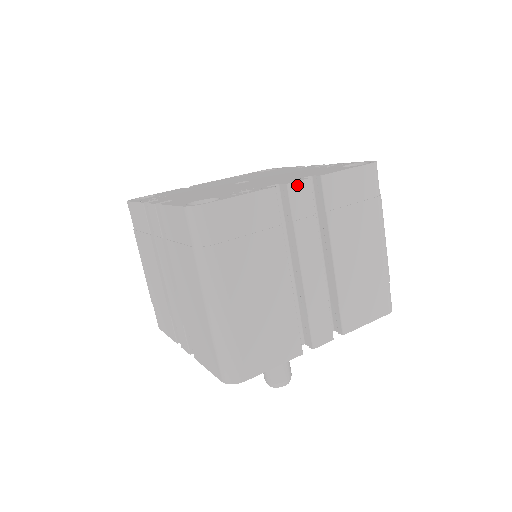
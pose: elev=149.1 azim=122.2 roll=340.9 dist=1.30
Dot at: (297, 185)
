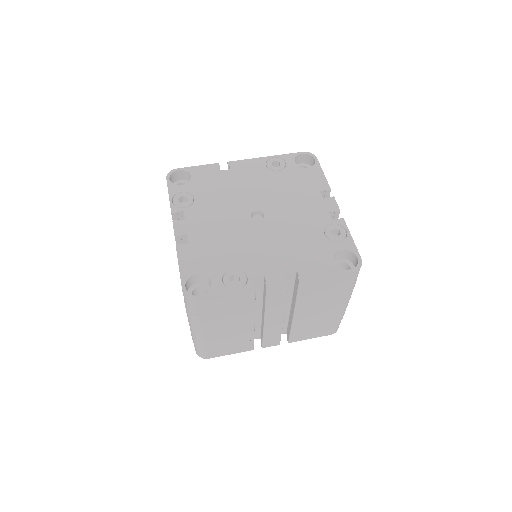
Dot at: (275, 287)
